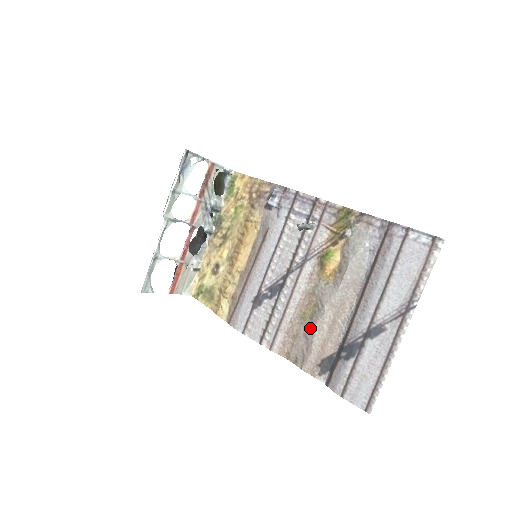
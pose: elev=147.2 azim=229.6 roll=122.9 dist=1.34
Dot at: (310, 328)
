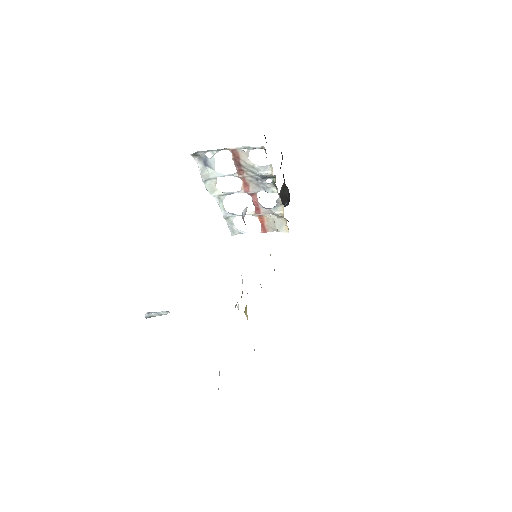
Dot at: occluded
